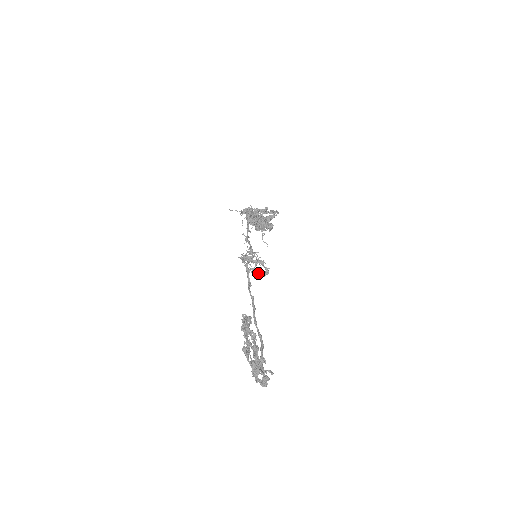
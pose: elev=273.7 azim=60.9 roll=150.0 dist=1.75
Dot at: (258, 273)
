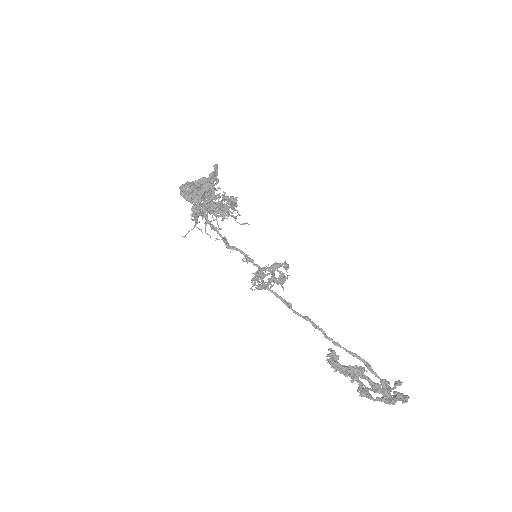
Dot at: (283, 282)
